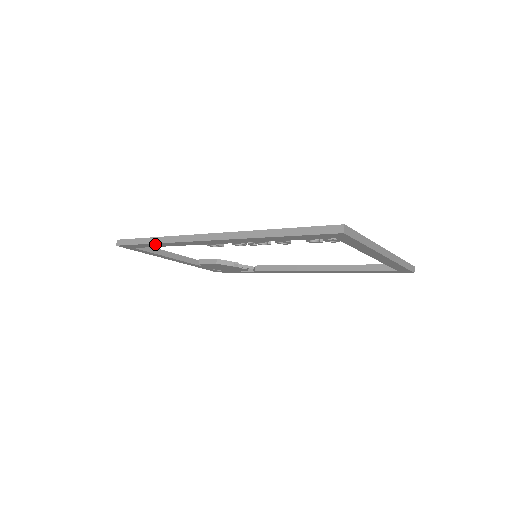
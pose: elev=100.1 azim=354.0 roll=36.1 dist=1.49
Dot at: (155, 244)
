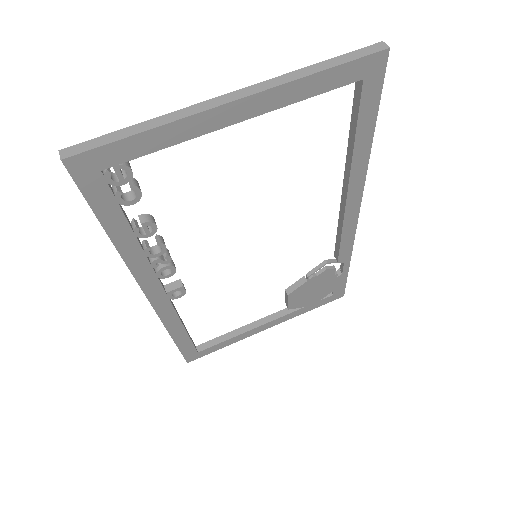
Dot at: (176, 337)
